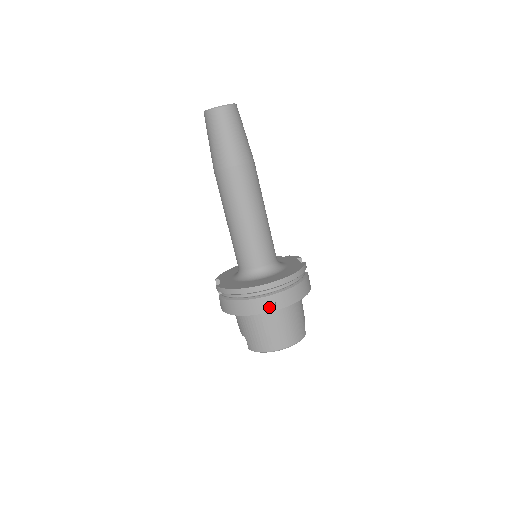
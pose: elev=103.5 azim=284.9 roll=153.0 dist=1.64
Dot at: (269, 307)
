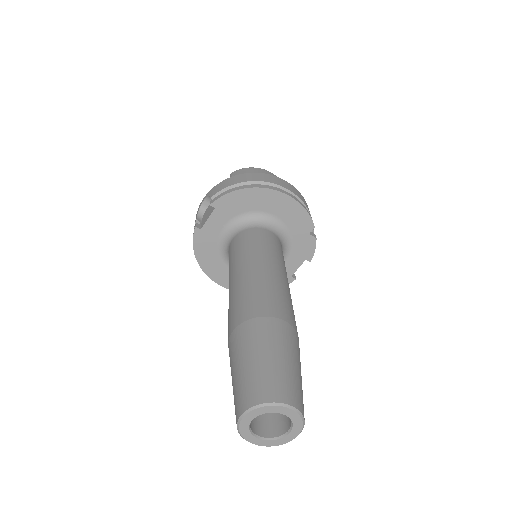
Dot at: occluded
